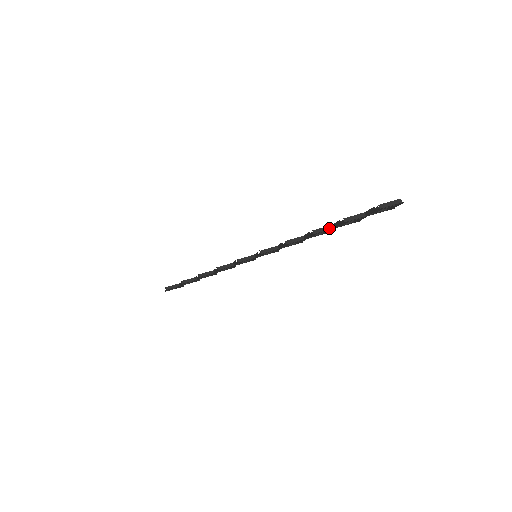
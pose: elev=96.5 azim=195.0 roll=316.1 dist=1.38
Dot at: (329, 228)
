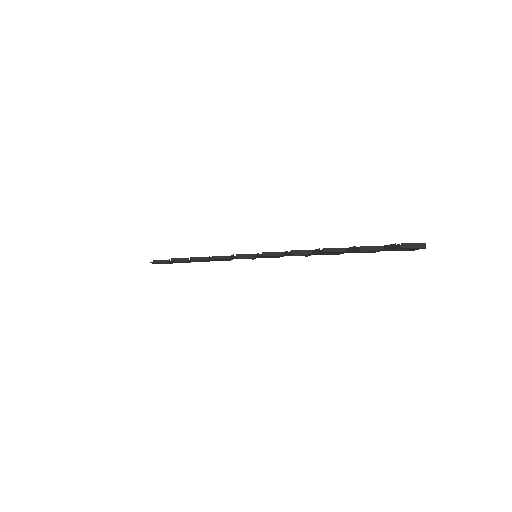
Dot at: (341, 251)
